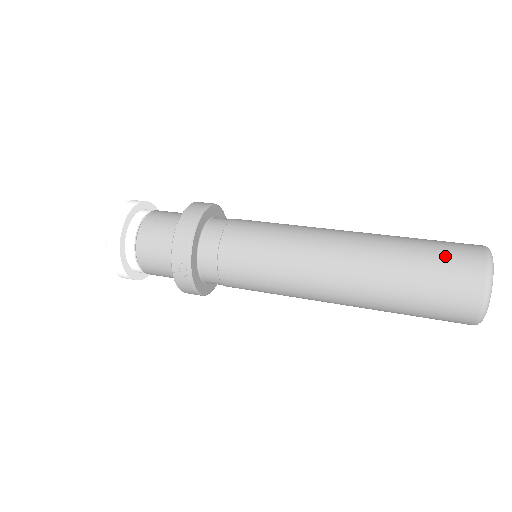
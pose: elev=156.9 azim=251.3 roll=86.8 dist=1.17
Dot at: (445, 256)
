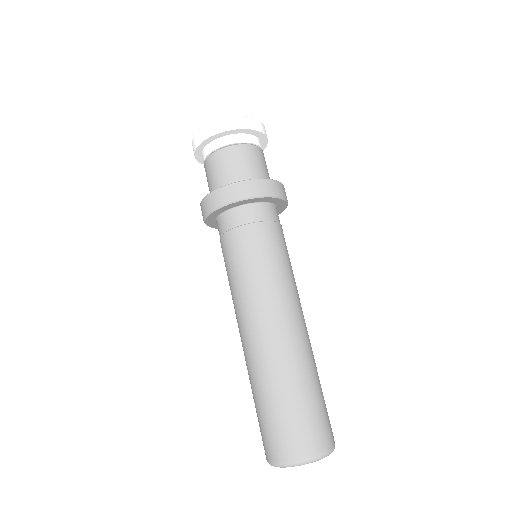
Dot at: (262, 428)
